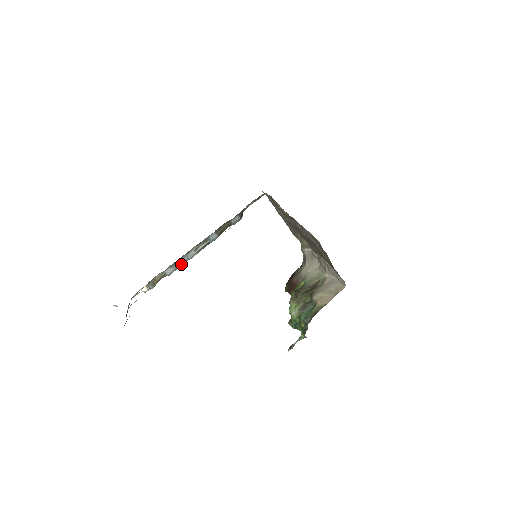
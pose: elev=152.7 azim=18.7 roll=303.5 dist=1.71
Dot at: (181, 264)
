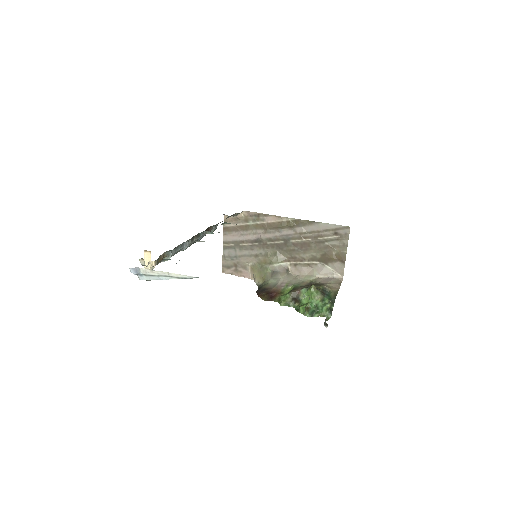
Dot at: (177, 252)
